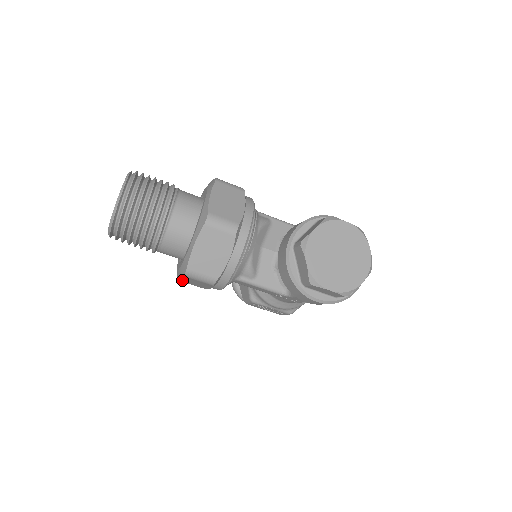
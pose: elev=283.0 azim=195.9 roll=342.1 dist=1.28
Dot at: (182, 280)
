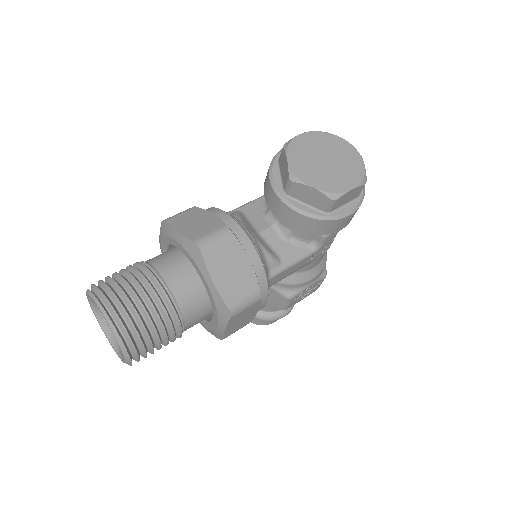
Dot at: (228, 333)
